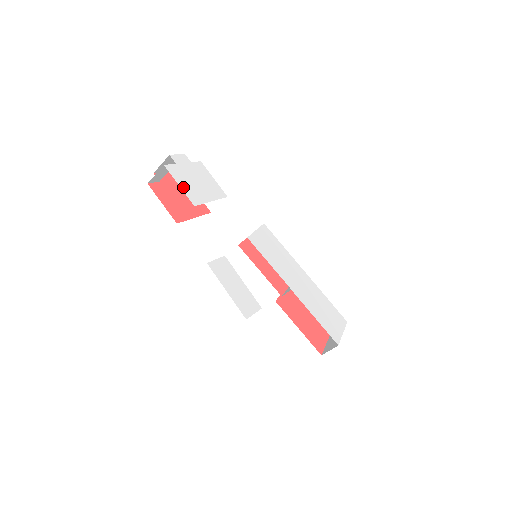
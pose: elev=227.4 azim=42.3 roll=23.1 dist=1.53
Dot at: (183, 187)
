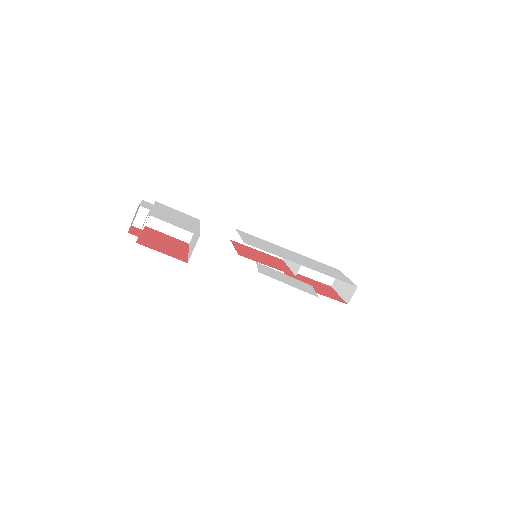
Dot at: (177, 225)
